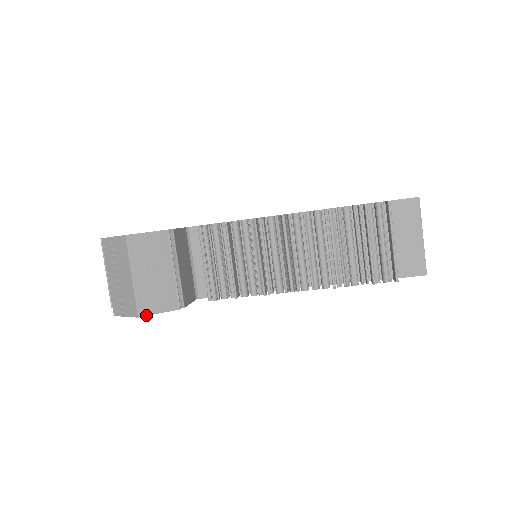
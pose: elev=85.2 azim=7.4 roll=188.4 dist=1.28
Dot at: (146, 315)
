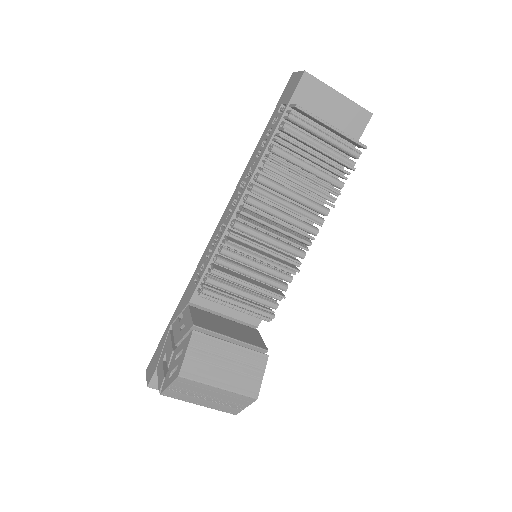
Dot at: (259, 391)
